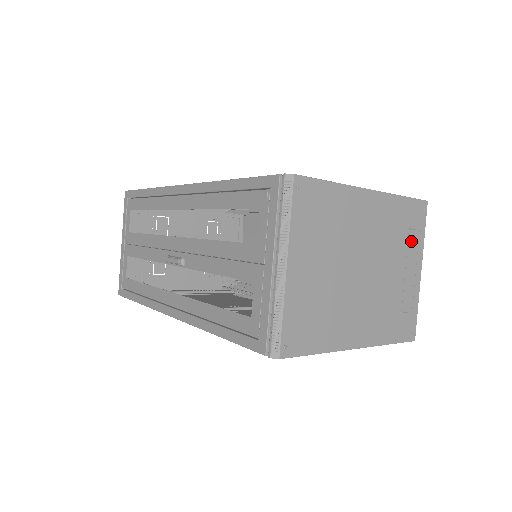
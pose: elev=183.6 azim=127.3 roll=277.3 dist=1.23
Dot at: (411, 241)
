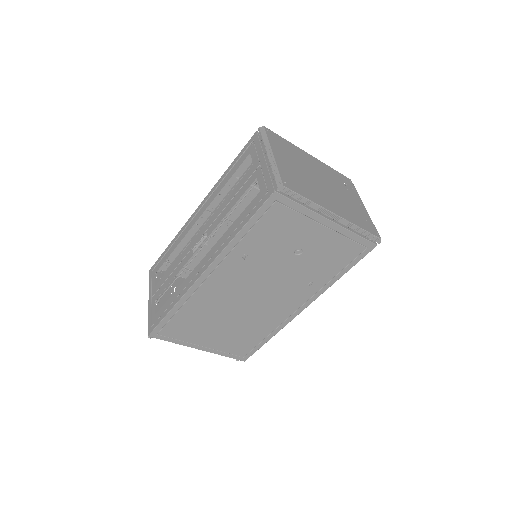
Dot at: (349, 190)
